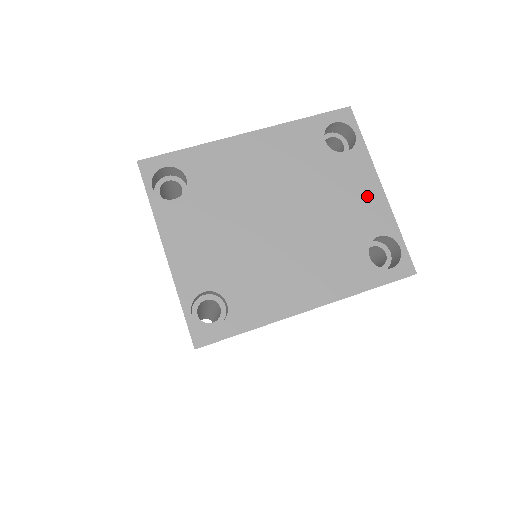
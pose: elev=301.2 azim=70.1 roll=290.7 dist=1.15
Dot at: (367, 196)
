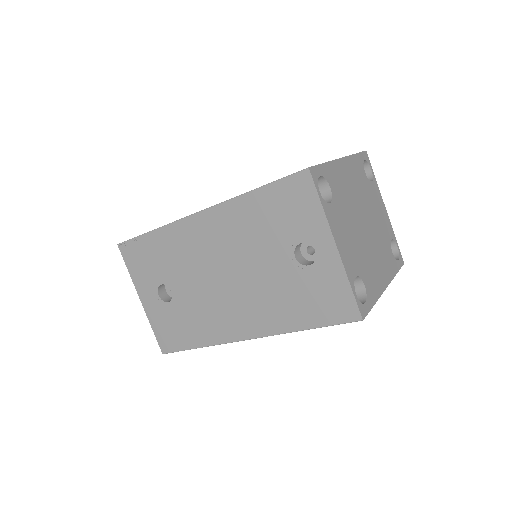
Dot at: (383, 213)
